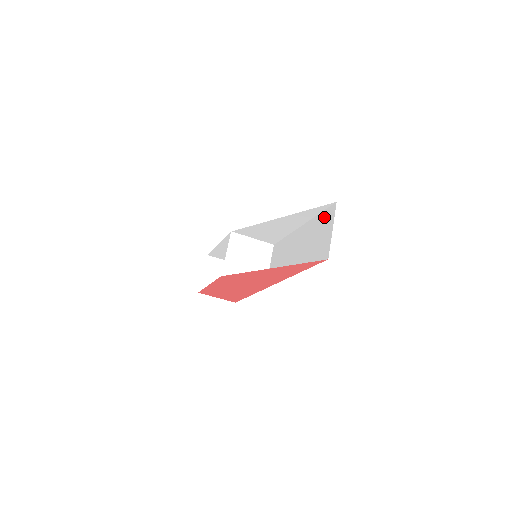
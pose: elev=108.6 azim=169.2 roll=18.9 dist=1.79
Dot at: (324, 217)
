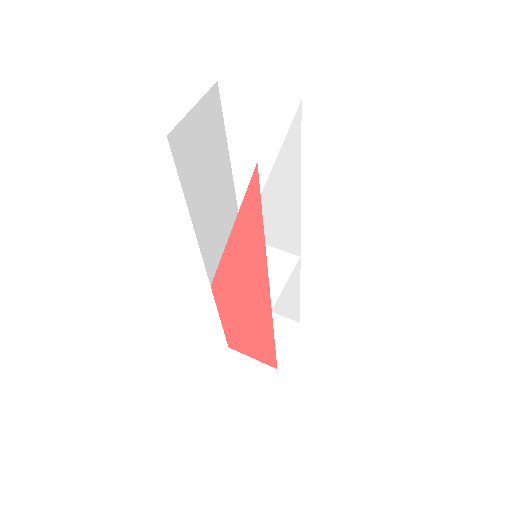
Dot at: occluded
